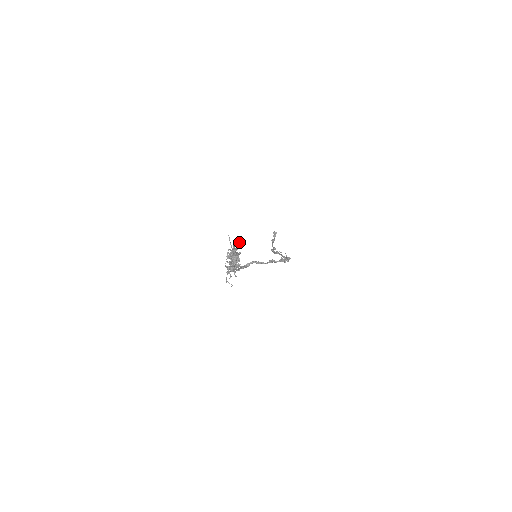
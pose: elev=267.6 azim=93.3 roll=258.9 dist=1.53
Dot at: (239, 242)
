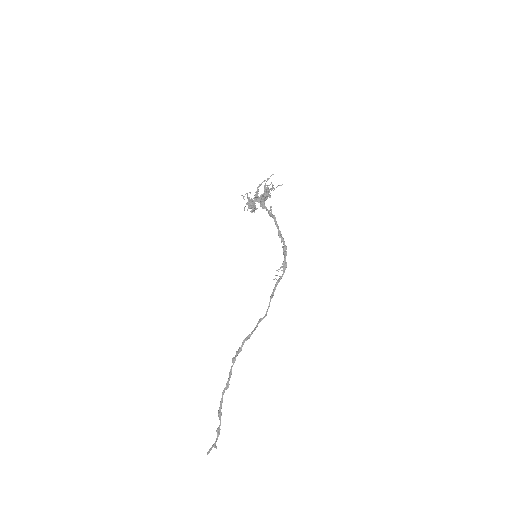
Dot at: (280, 185)
